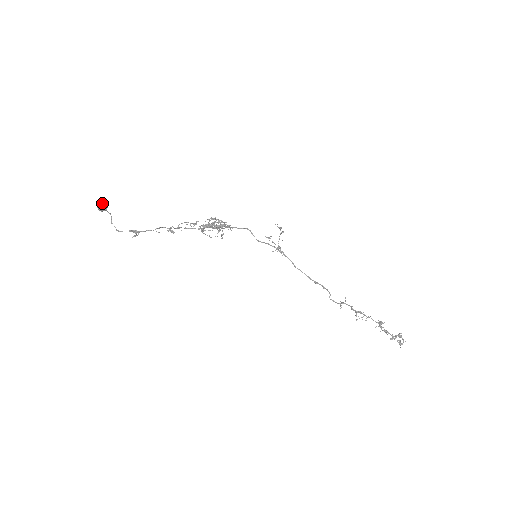
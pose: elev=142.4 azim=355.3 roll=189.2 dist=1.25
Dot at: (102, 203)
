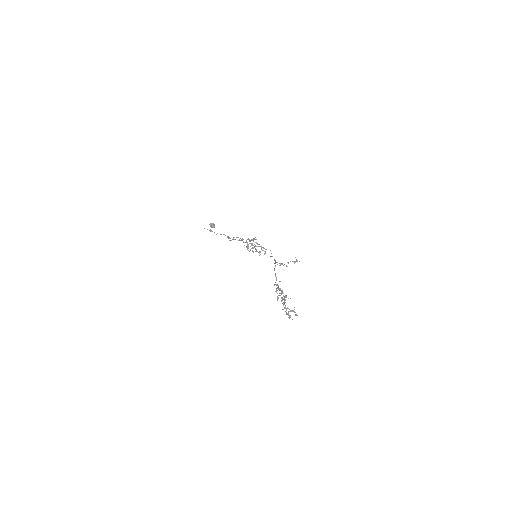
Dot at: (213, 223)
